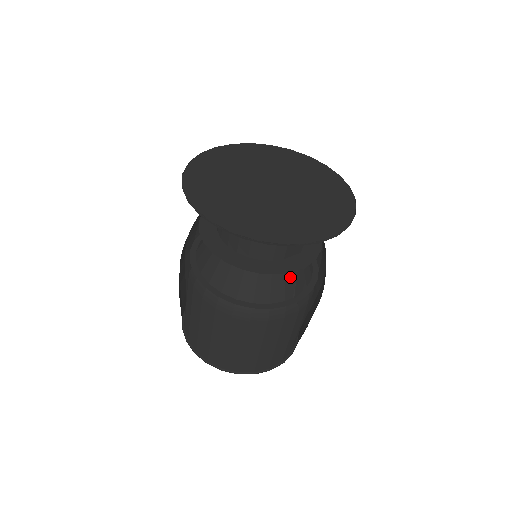
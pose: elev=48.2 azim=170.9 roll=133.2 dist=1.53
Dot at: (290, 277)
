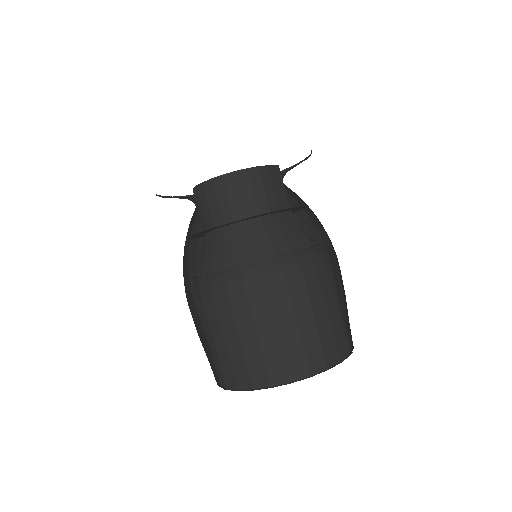
Dot at: (295, 229)
